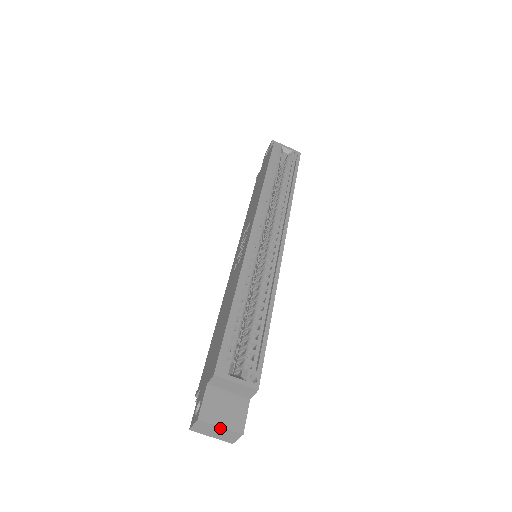
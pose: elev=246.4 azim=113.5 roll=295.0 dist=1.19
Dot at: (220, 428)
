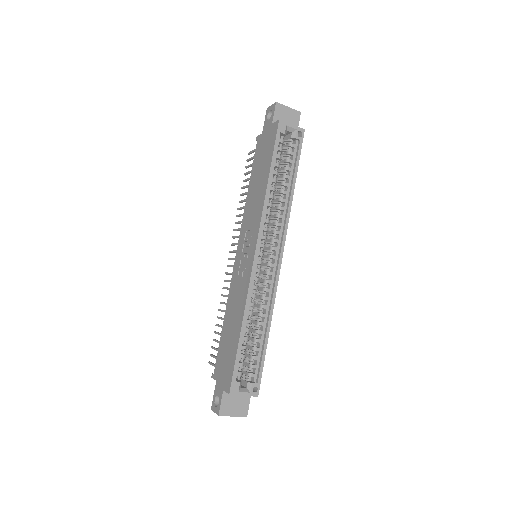
Dot at: (232, 416)
